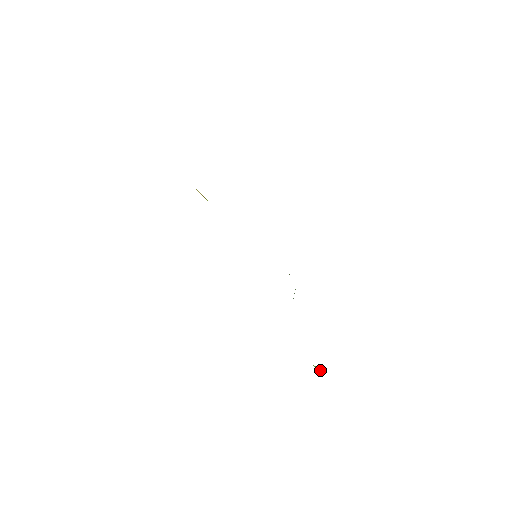
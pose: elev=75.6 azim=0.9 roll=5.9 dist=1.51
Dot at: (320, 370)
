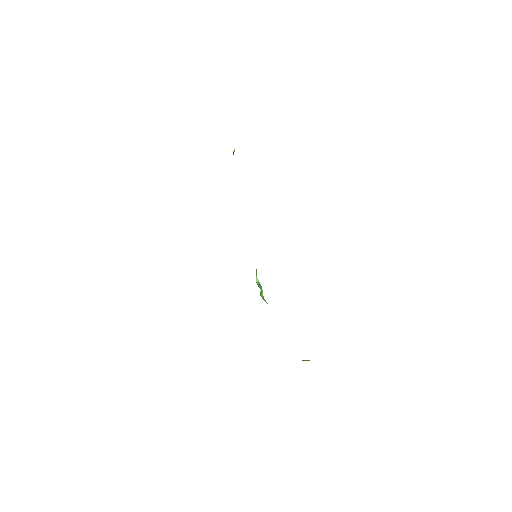
Dot at: (309, 360)
